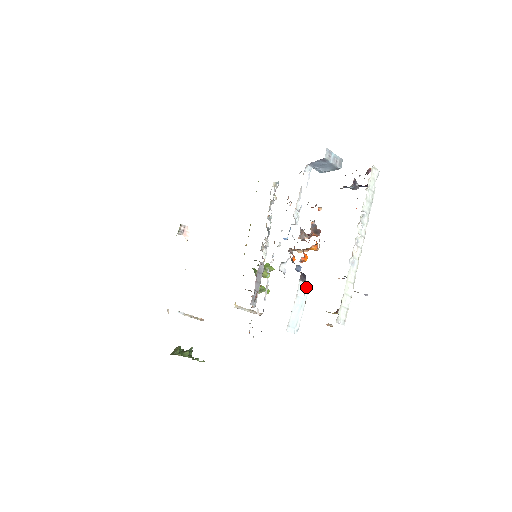
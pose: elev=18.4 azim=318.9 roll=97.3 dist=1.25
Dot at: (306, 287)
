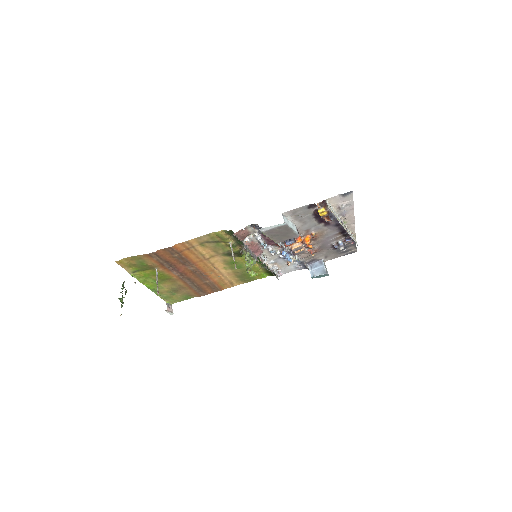
Dot at: (298, 233)
